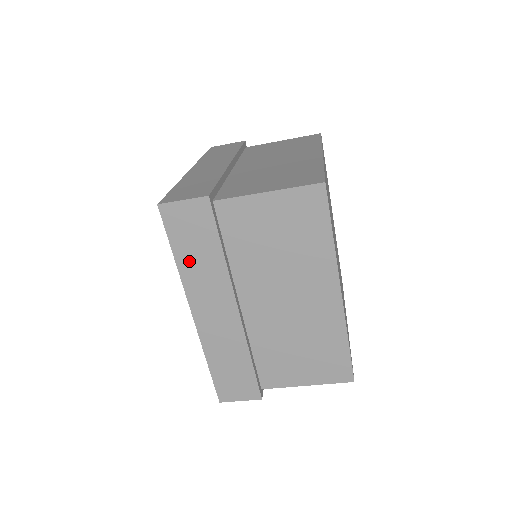
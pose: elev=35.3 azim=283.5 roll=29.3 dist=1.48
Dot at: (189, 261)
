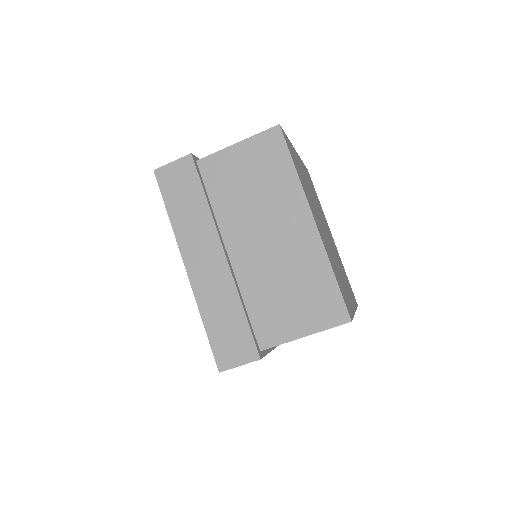
Dot at: (180, 215)
